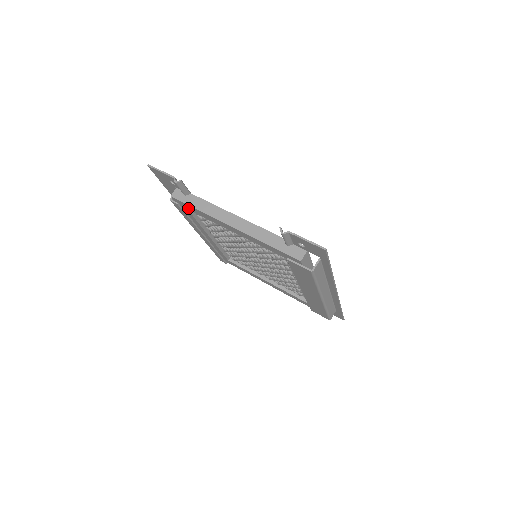
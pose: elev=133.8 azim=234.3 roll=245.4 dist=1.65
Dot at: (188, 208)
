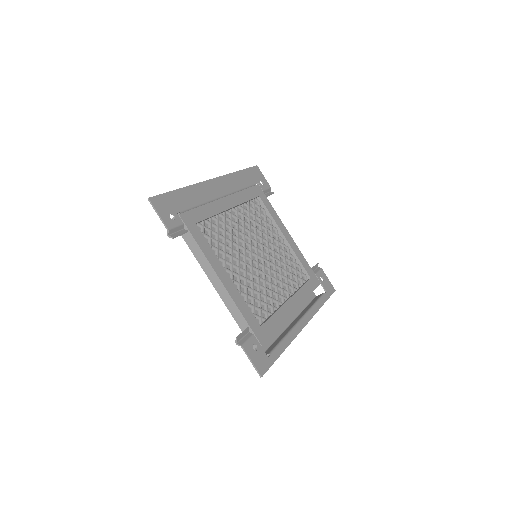
Dot at: occluded
